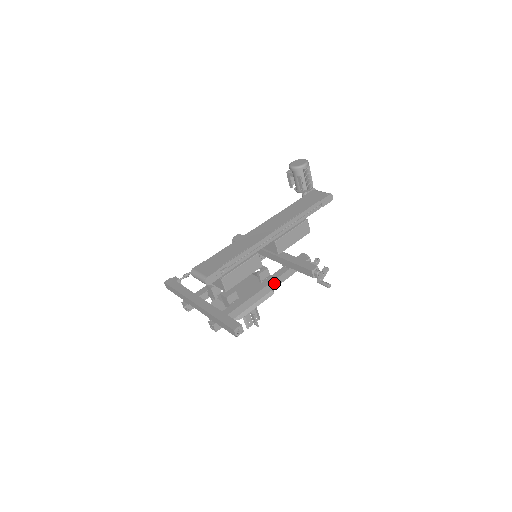
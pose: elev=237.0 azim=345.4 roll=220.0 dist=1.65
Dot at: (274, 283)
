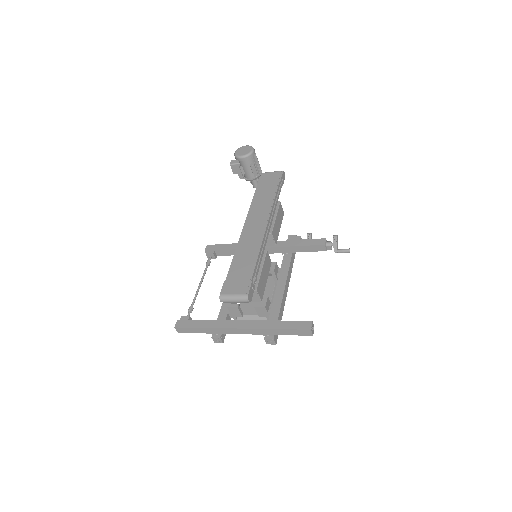
Dot at: (289, 273)
